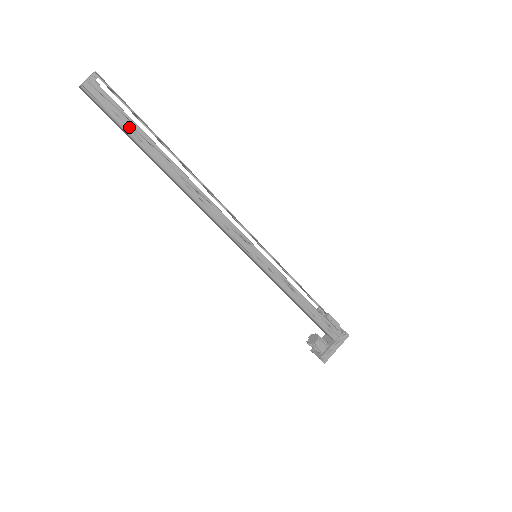
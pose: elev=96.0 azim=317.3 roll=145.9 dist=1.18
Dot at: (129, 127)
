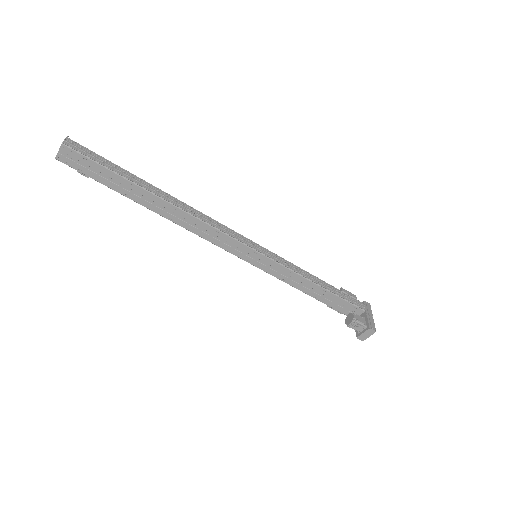
Dot at: (110, 166)
